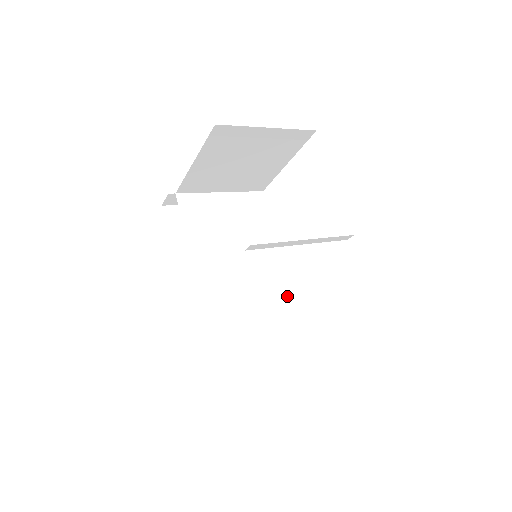
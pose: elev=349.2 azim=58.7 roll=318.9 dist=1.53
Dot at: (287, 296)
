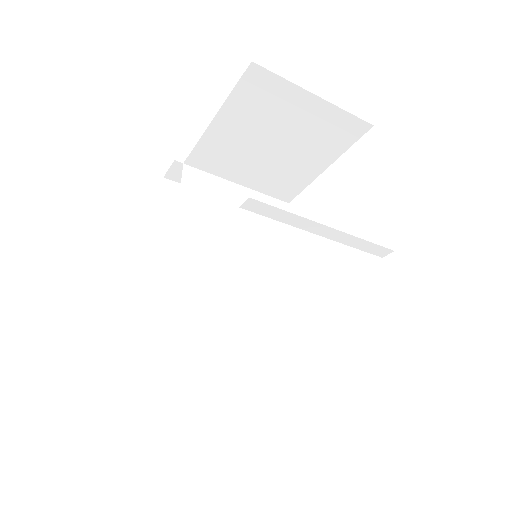
Dot at: (282, 329)
